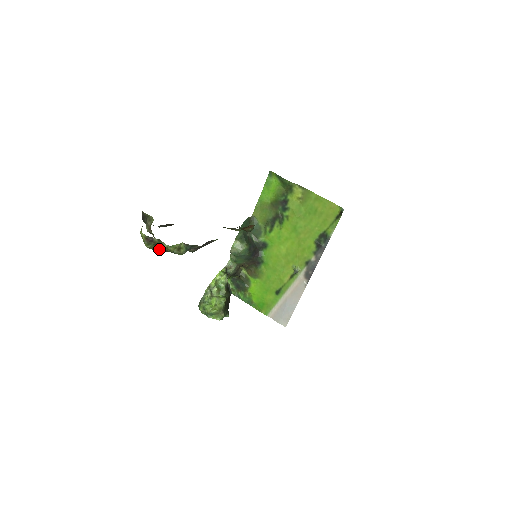
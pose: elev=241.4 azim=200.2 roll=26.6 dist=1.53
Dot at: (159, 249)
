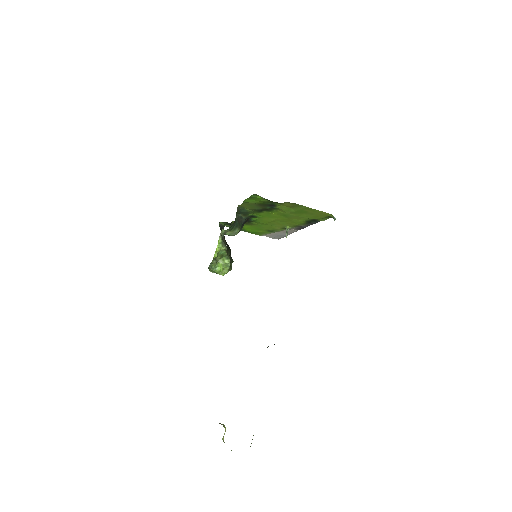
Dot at: occluded
